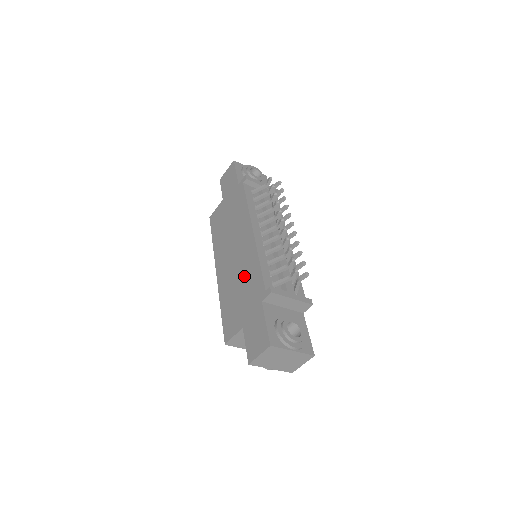
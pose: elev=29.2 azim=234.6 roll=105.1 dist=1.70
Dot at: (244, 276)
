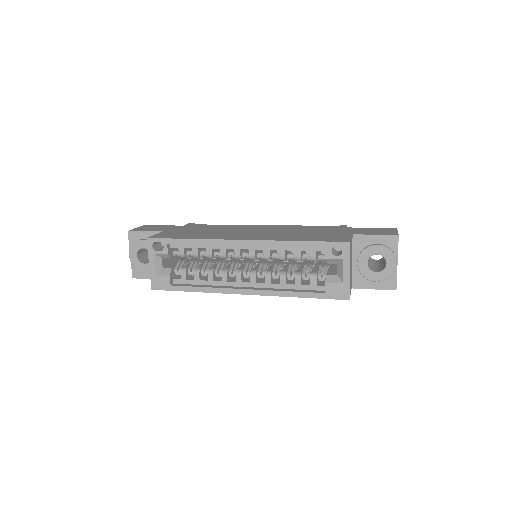
Dot at: (298, 230)
